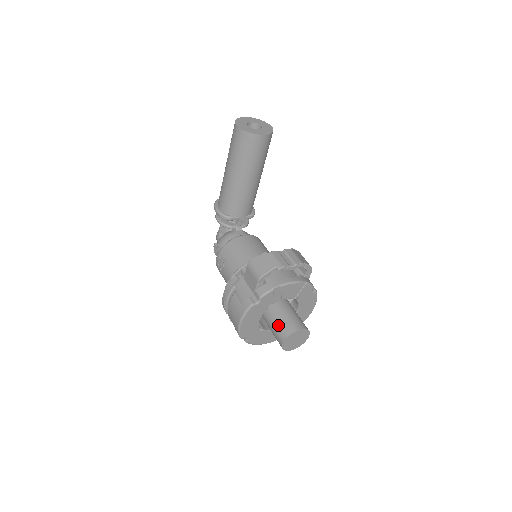
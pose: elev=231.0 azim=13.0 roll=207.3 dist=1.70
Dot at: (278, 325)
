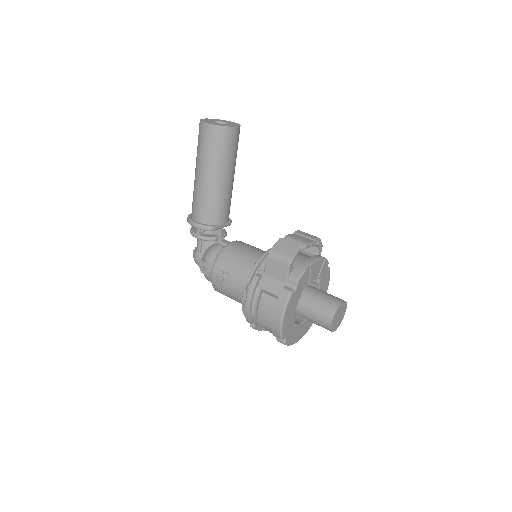
Dot at: (318, 307)
